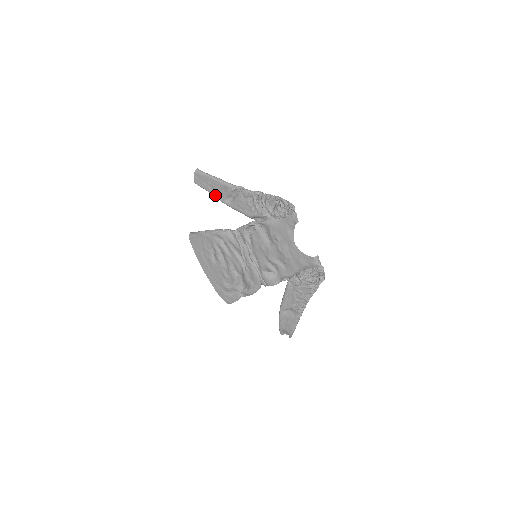
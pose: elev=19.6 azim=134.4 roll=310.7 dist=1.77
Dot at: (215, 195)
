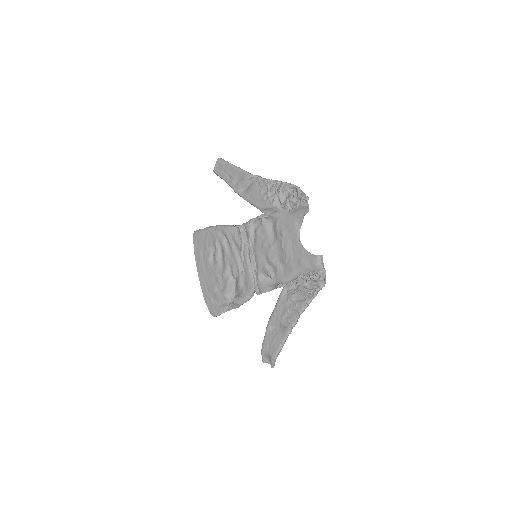
Dot at: (230, 184)
